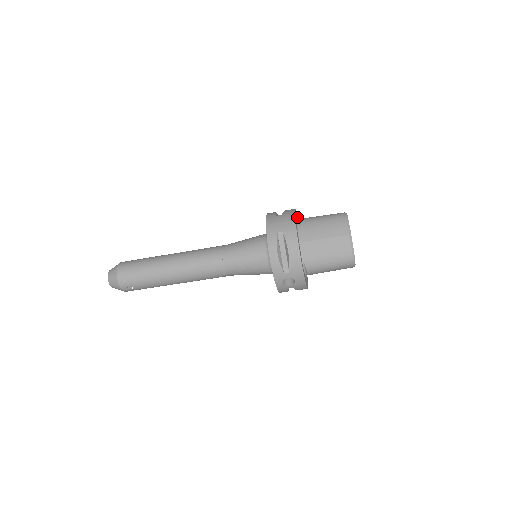
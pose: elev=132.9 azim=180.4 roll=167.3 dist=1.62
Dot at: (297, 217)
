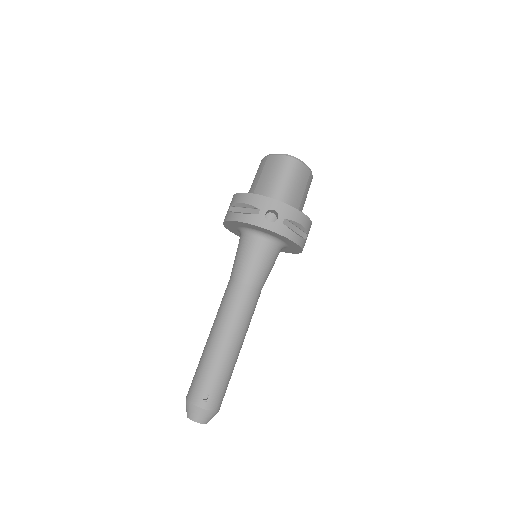
Dot at: occluded
